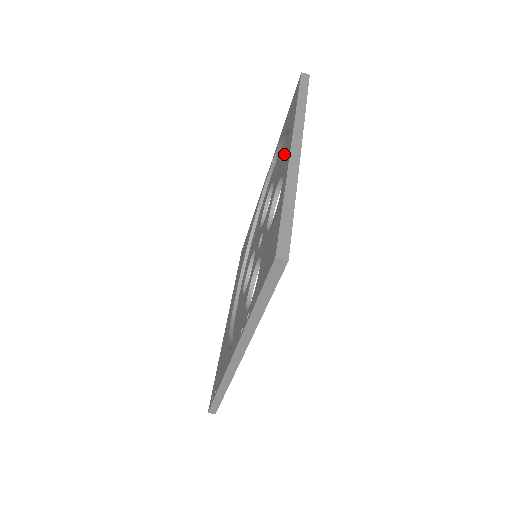
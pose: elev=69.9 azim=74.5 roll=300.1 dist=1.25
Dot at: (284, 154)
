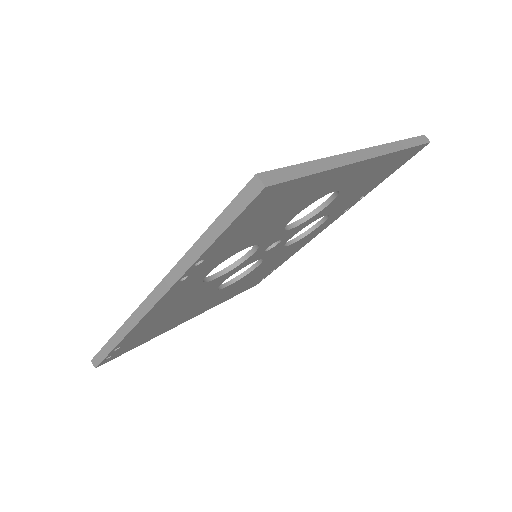
Dot at: occluded
